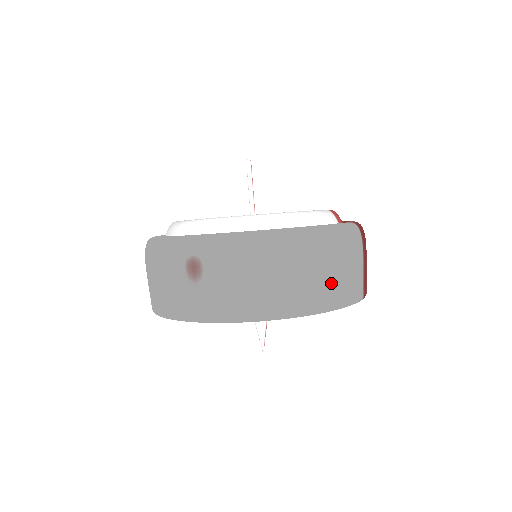
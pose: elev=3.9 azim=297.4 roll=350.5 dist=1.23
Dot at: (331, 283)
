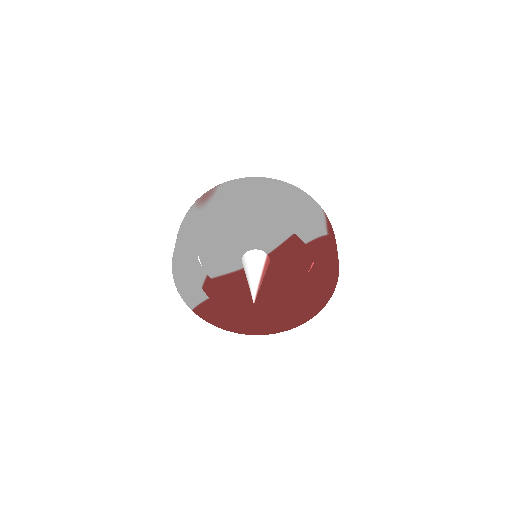
Dot at: (294, 198)
